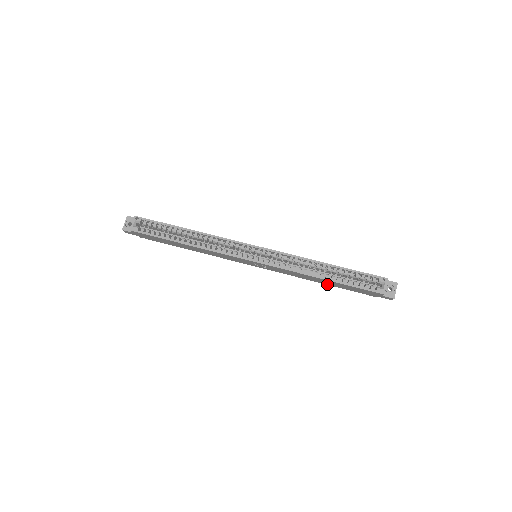
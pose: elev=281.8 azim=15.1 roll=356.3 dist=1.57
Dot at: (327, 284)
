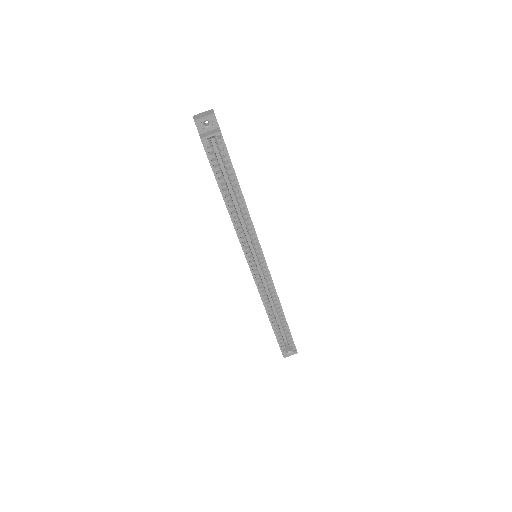
Dot at: occluded
